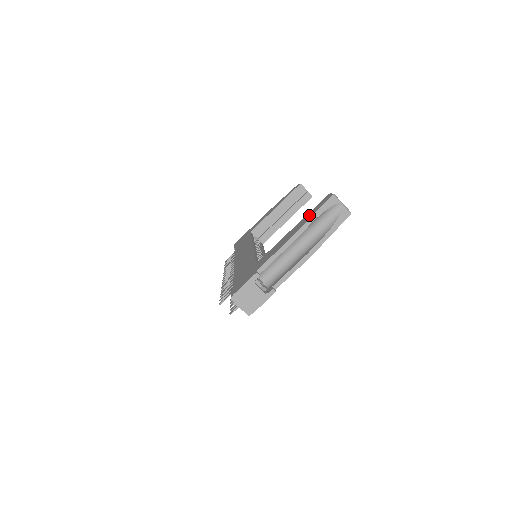
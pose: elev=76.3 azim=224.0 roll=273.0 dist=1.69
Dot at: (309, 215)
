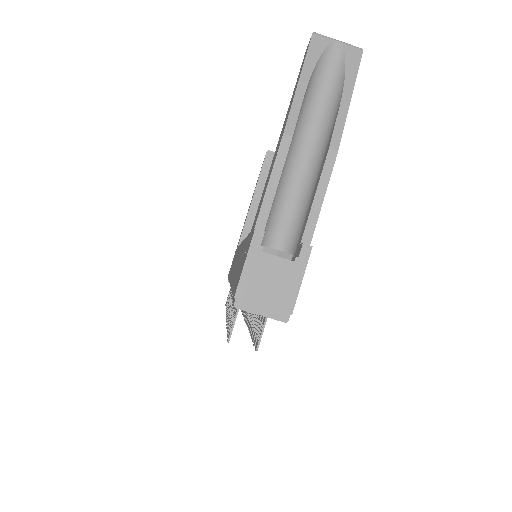
Dot at: occluded
